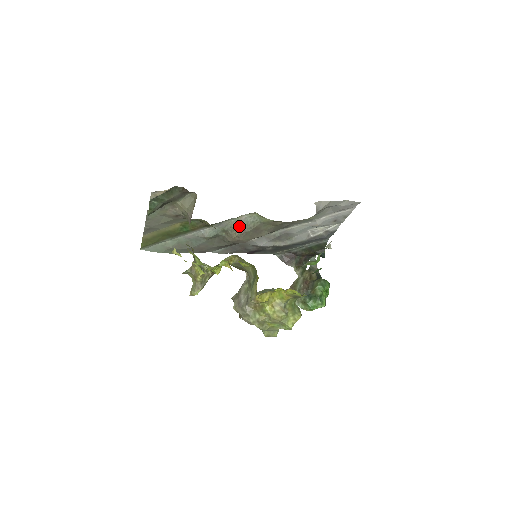
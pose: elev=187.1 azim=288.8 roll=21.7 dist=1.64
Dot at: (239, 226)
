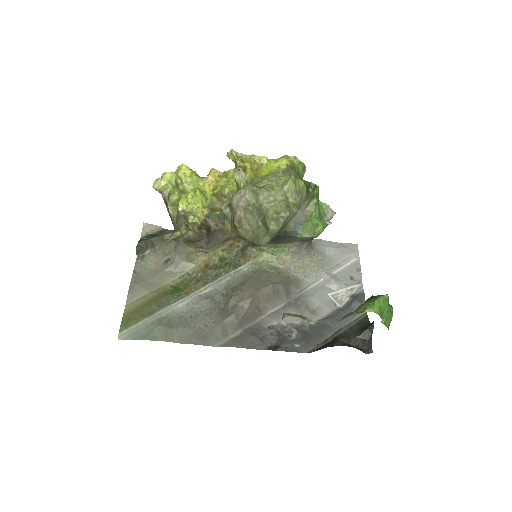
Dot at: (238, 281)
